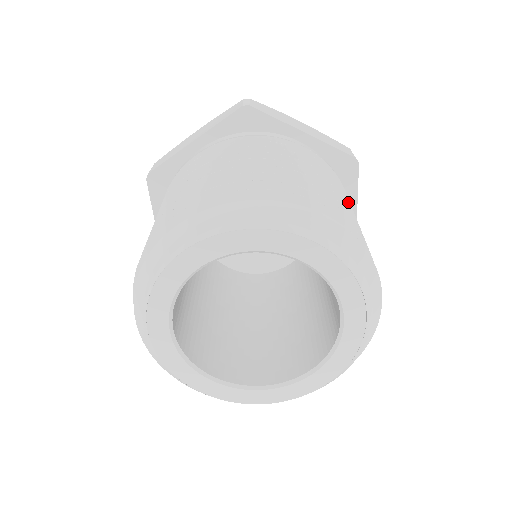
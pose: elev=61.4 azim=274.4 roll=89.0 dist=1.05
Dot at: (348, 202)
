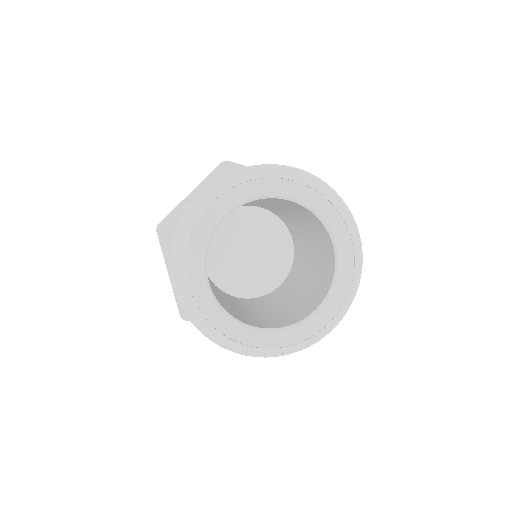
Dot at: occluded
